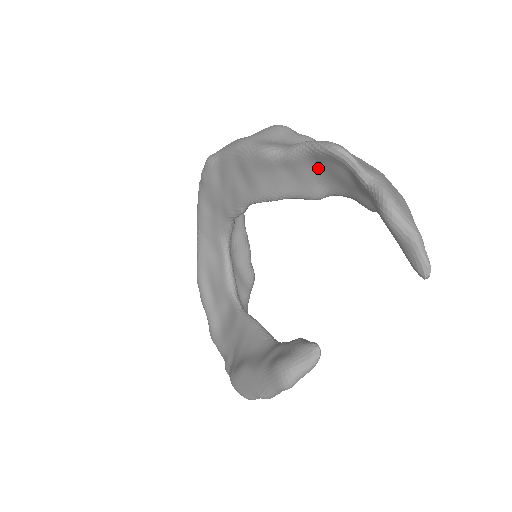
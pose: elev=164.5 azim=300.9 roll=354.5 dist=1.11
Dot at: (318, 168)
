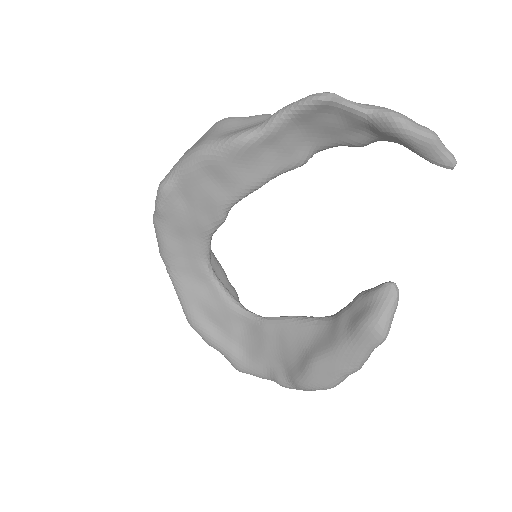
Dot at: (302, 129)
